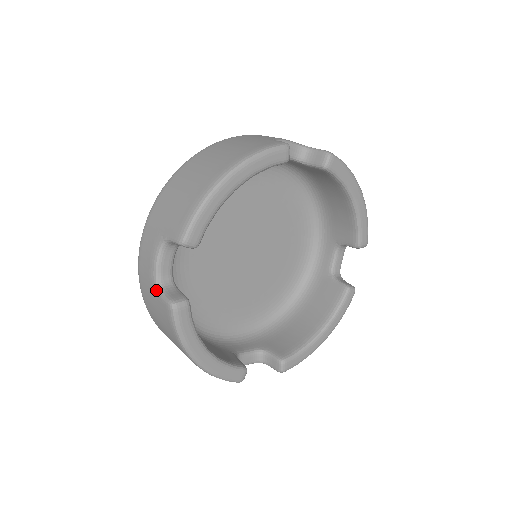
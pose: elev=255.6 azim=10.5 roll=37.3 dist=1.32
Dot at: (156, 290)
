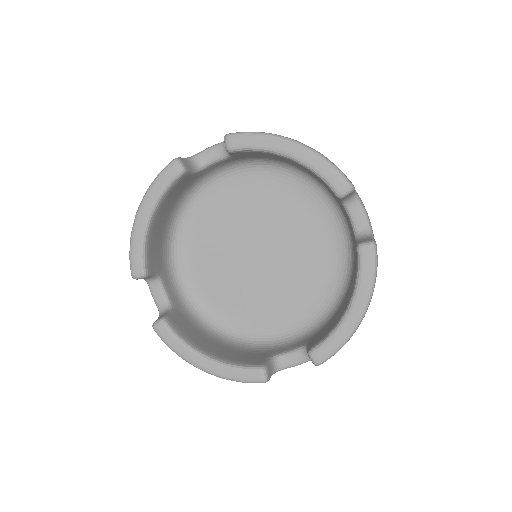
Dot at: occluded
